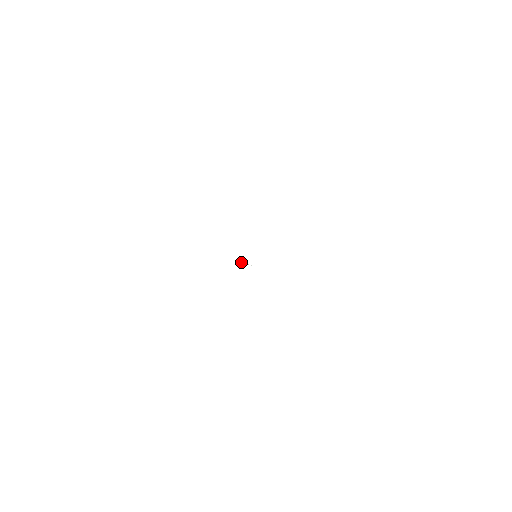
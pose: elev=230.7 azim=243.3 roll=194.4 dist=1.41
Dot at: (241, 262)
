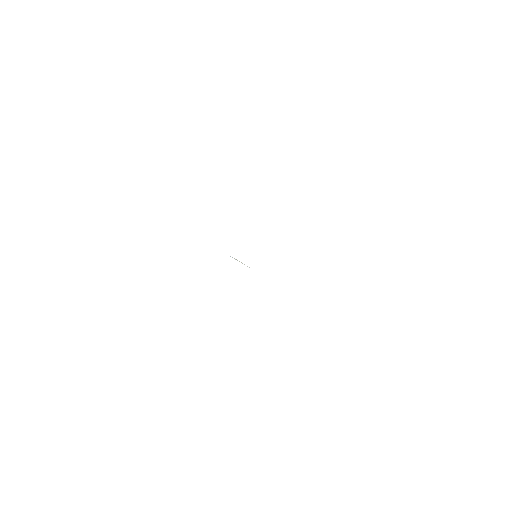
Dot at: (236, 259)
